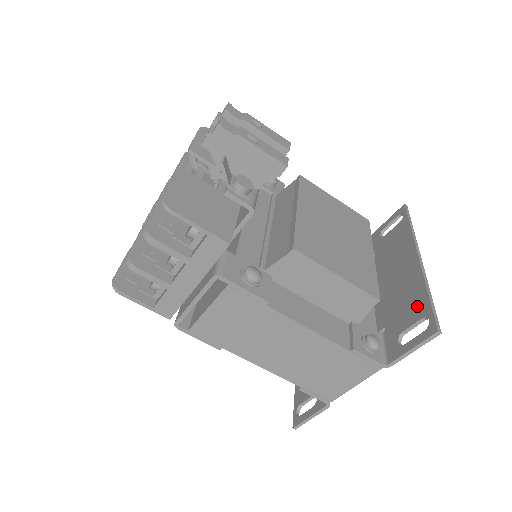
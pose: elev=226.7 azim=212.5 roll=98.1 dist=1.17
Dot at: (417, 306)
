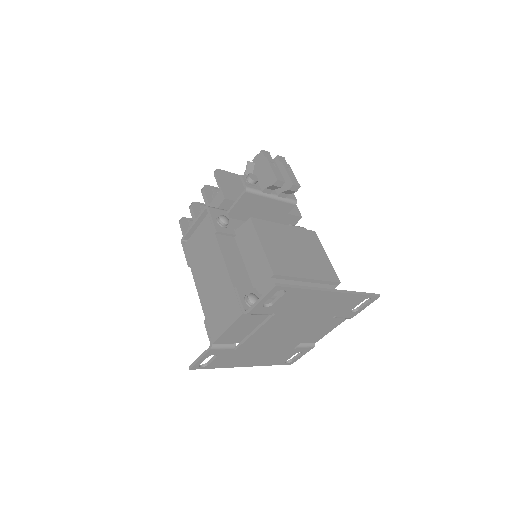
Dot at: occluded
